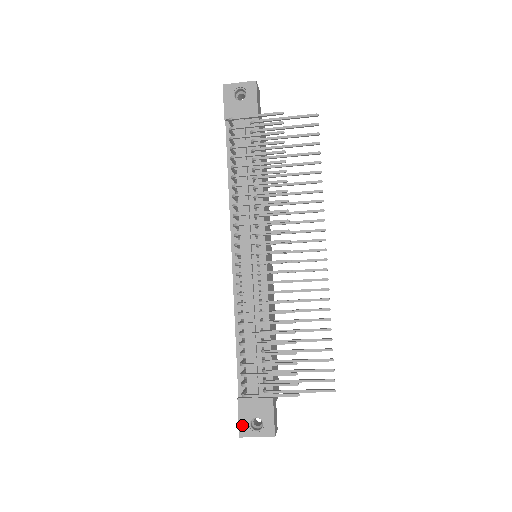
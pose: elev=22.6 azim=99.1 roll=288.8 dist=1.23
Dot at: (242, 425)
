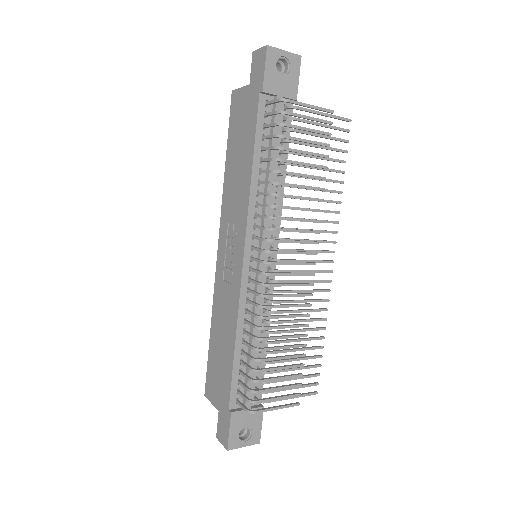
Dot at: (232, 438)
